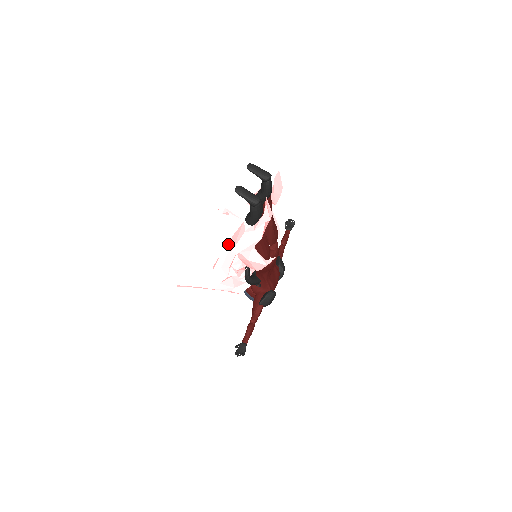
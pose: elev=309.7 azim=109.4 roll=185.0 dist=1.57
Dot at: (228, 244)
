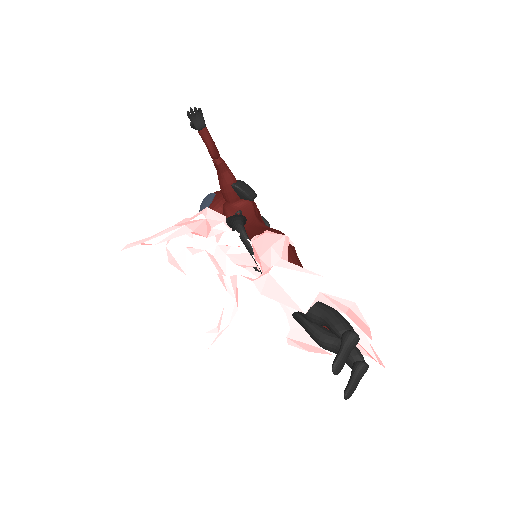
Dot at: occluded
